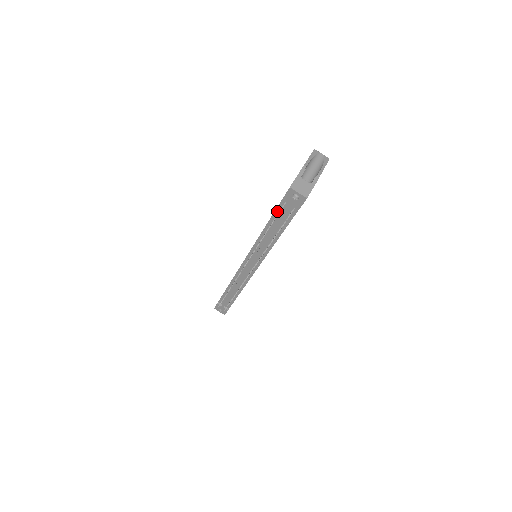
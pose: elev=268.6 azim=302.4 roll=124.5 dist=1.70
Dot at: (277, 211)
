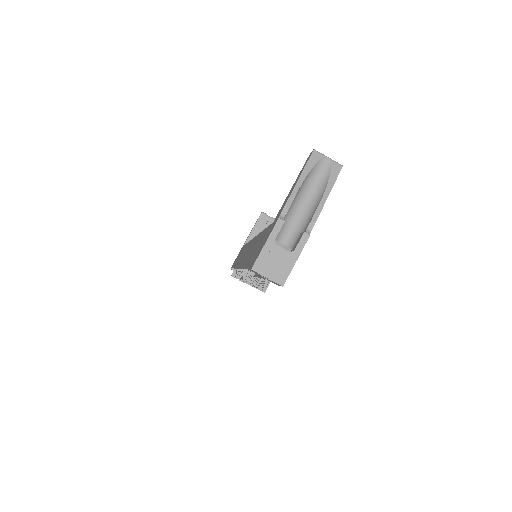
Dot at: occluded
